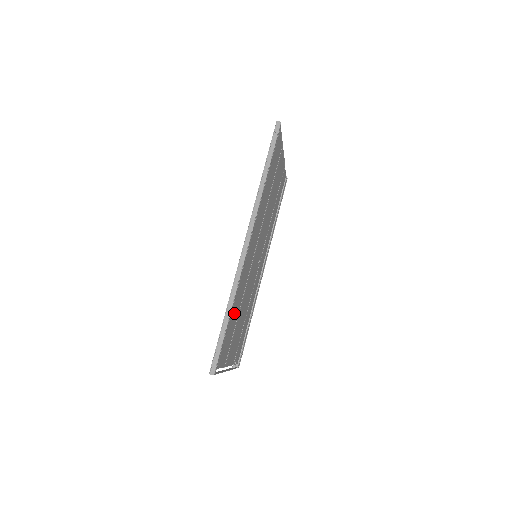
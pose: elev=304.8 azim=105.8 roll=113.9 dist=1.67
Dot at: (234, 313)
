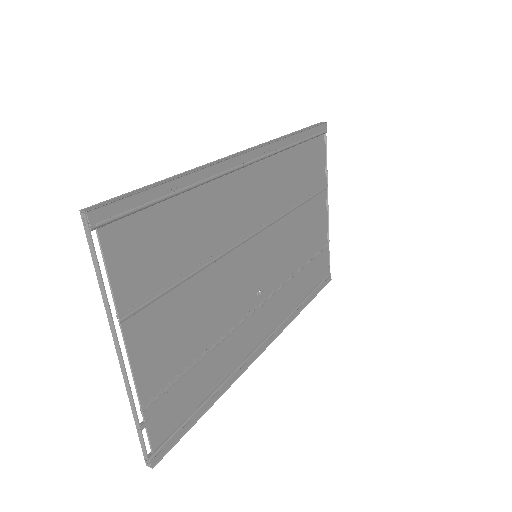
Dot at: (184, 233)
